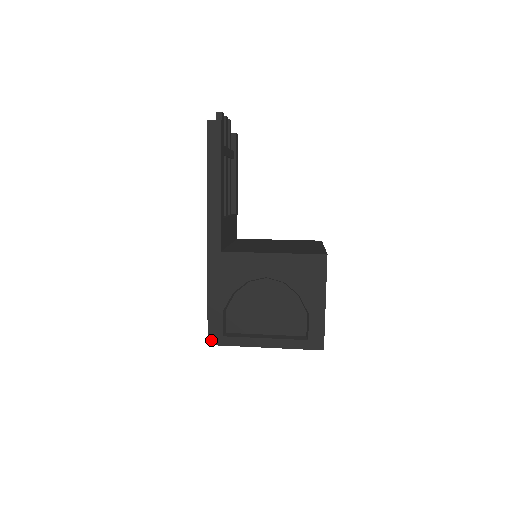
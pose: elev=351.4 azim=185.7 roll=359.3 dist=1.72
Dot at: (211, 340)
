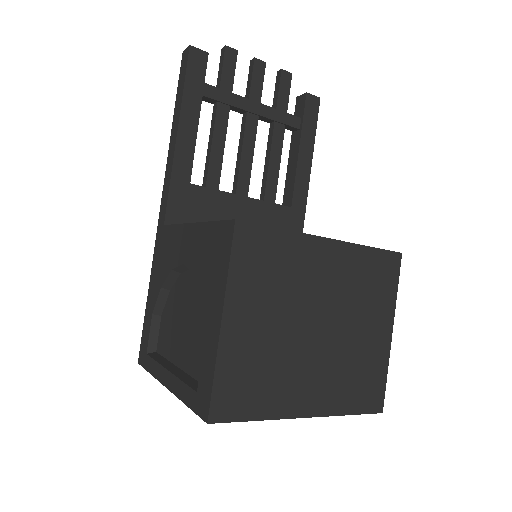
Dot at: (140, 356)
